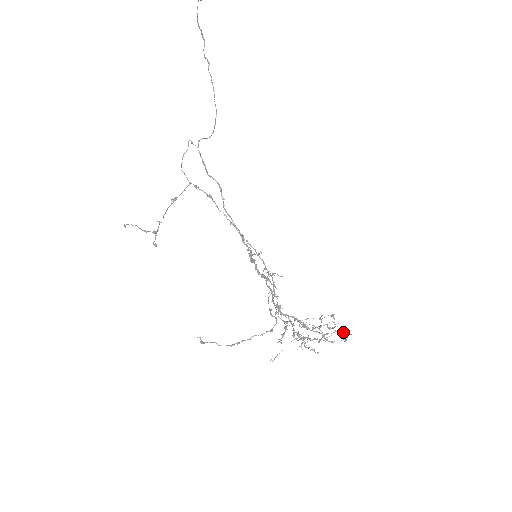
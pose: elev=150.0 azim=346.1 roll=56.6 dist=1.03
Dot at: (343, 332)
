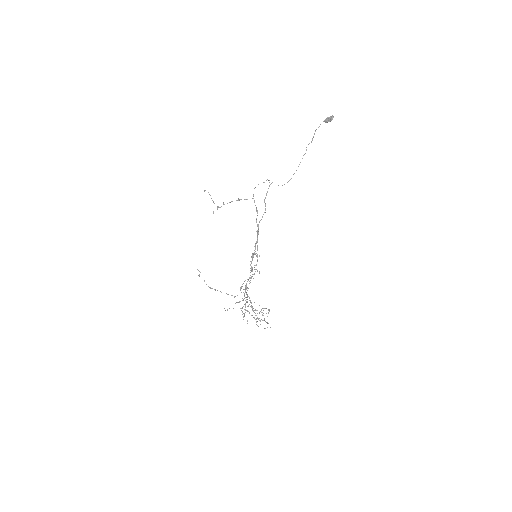
Dot at: (267, 323)
